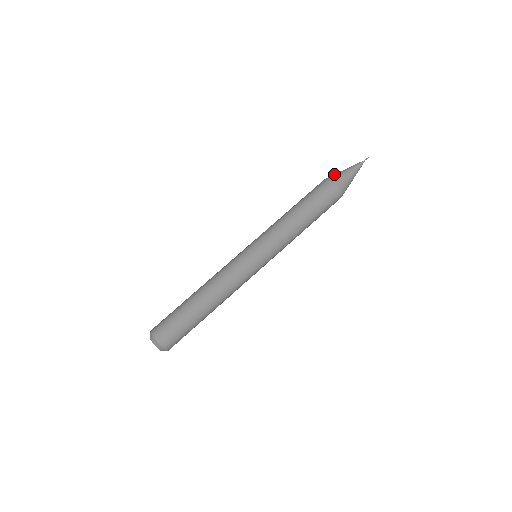
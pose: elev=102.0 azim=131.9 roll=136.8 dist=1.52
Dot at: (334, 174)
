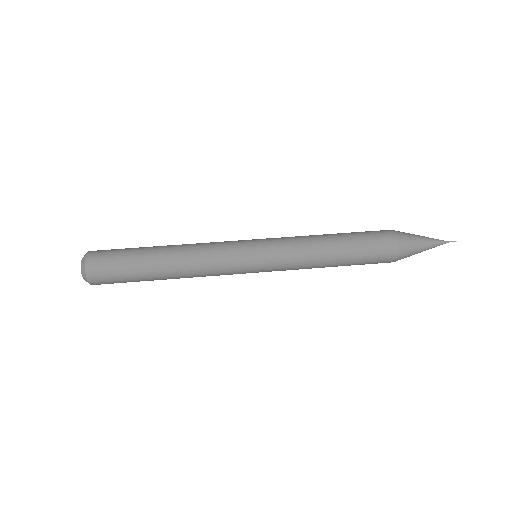
Dot at: occluded
